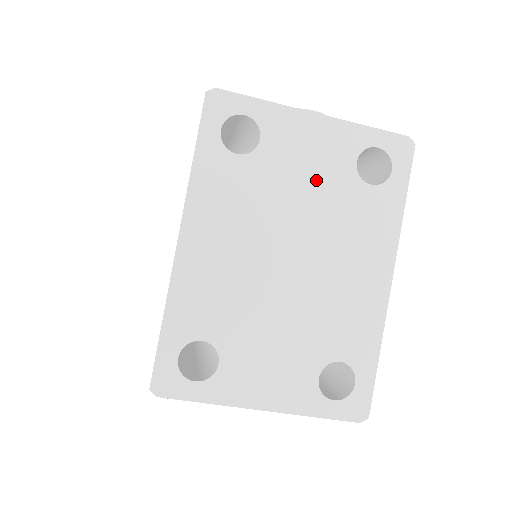
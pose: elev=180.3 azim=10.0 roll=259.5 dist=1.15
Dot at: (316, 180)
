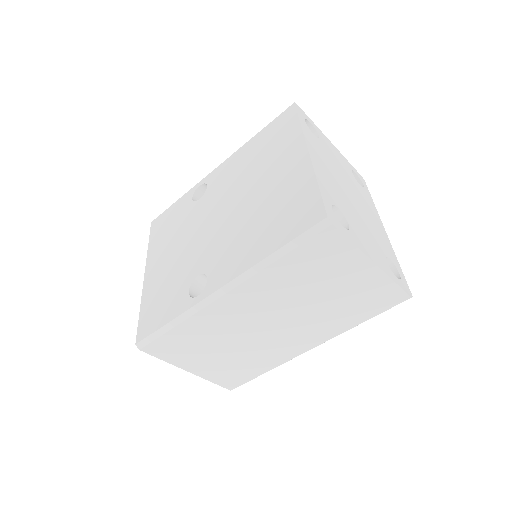
Dot at: (343, 168)
